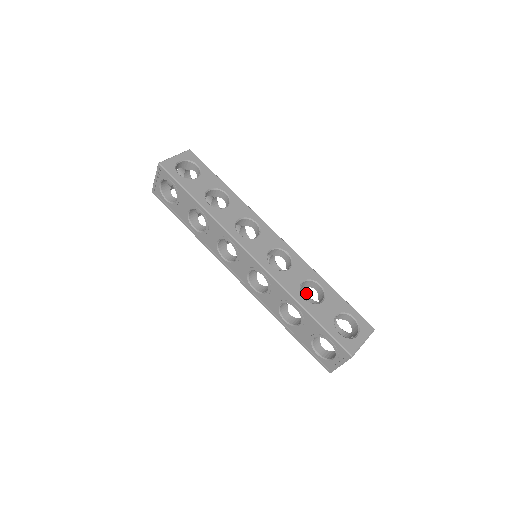
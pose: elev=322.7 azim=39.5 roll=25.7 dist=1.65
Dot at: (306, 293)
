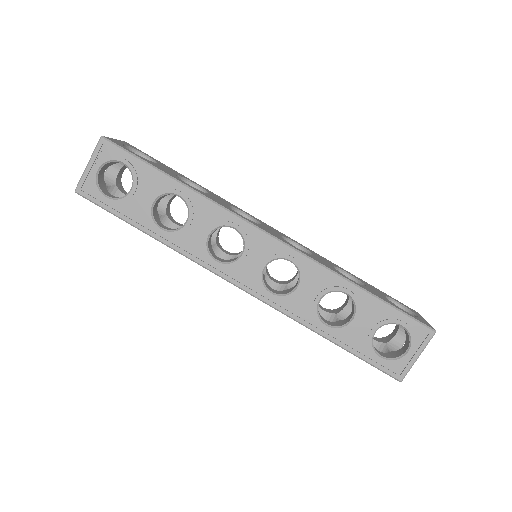
Dot at: occluded
